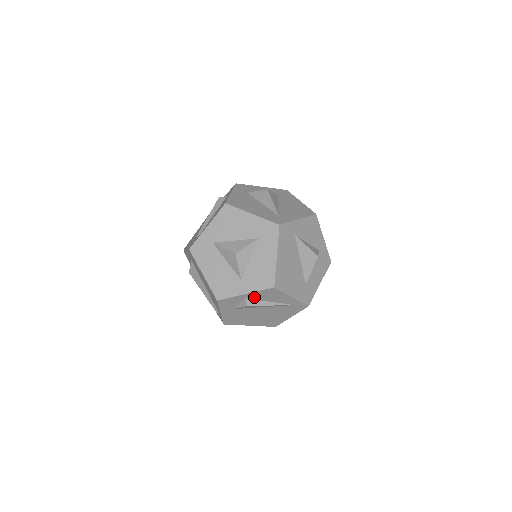
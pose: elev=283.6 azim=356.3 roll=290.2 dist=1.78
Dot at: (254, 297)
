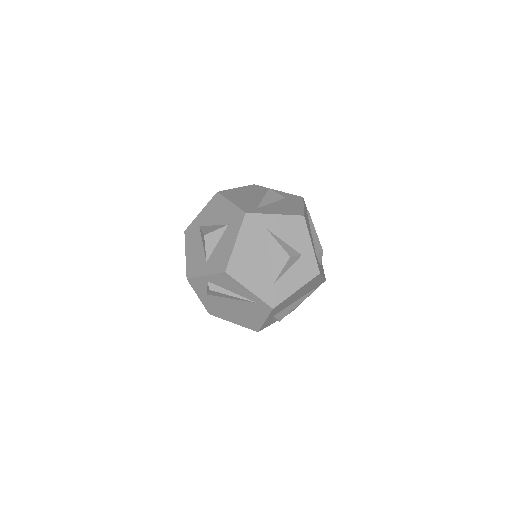
Dot at: (215, 282)
